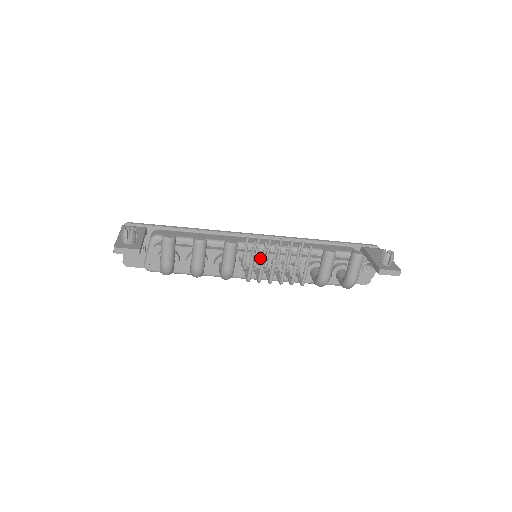
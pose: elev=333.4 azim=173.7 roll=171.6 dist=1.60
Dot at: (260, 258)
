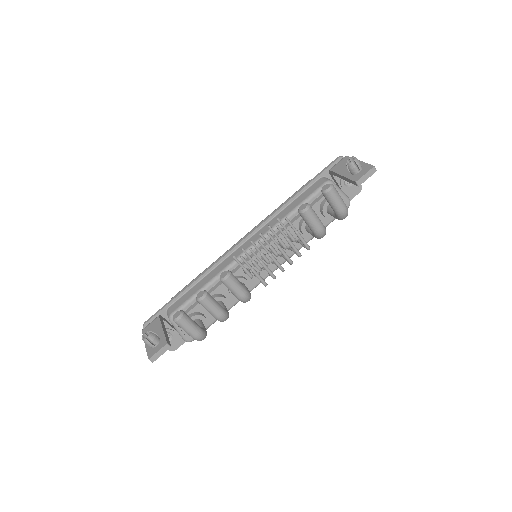
Dot at: (259, 257)
